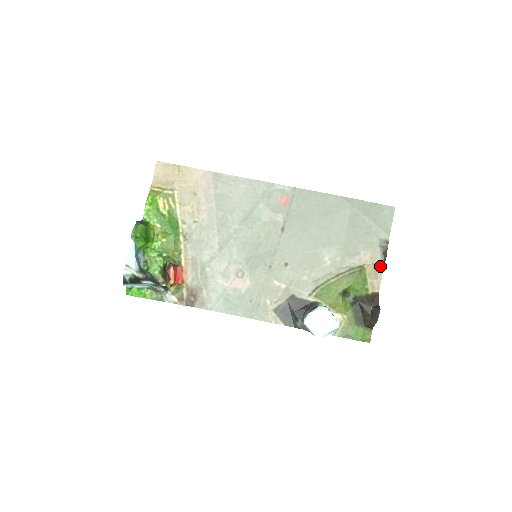
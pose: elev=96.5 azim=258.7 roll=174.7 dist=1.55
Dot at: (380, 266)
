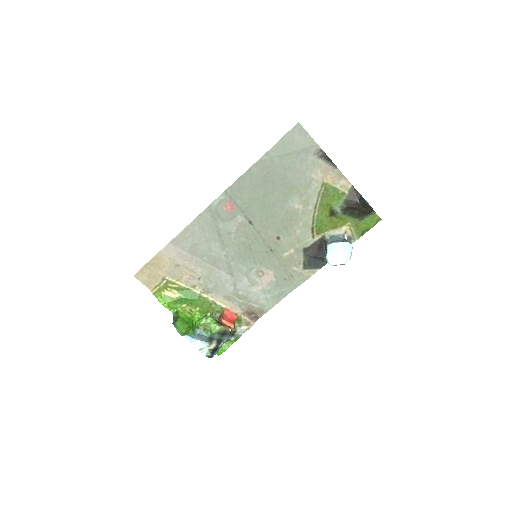
Dot at: (334, 169)
